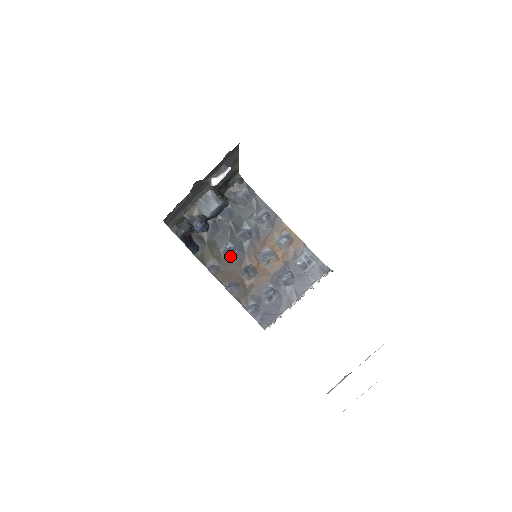
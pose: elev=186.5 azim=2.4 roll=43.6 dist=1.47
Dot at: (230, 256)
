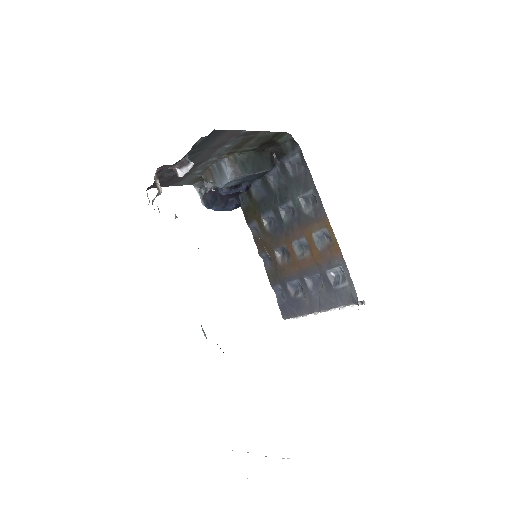
Dot at: (270, 226)
